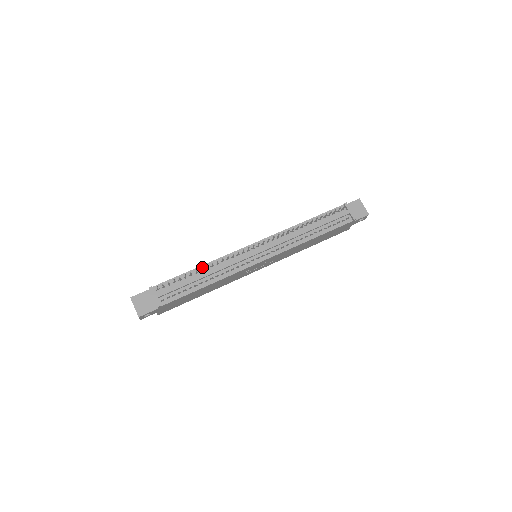
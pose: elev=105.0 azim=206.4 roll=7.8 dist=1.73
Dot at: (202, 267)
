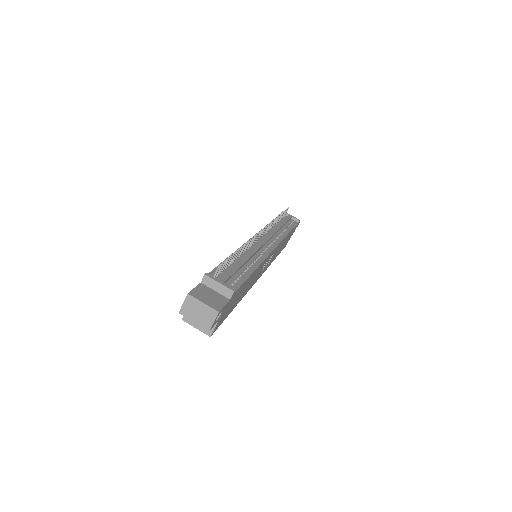
Dot at: occluded
